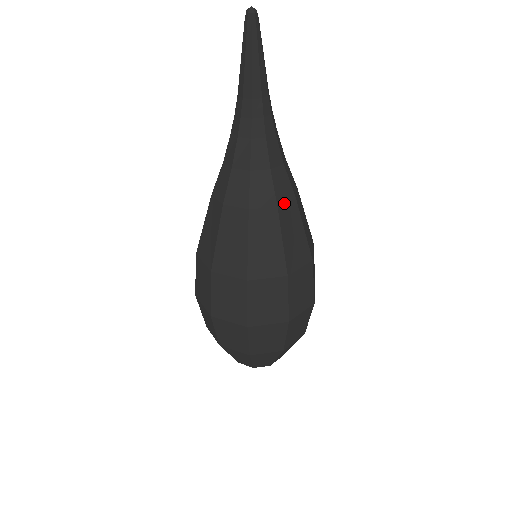
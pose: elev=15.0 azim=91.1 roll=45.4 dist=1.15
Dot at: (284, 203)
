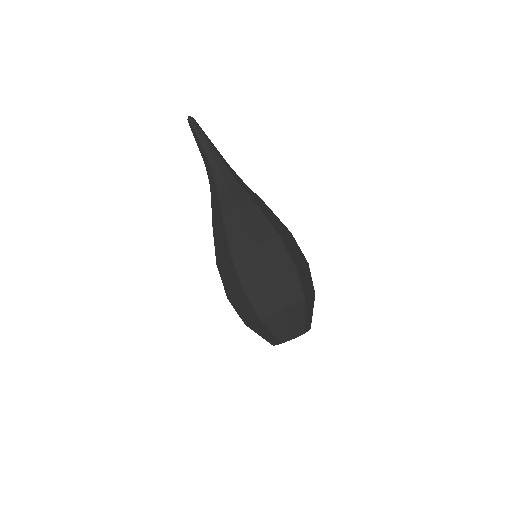
Dot at: (243, 204)
